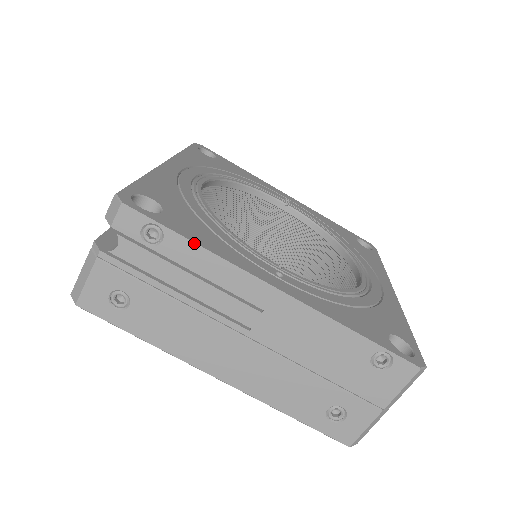
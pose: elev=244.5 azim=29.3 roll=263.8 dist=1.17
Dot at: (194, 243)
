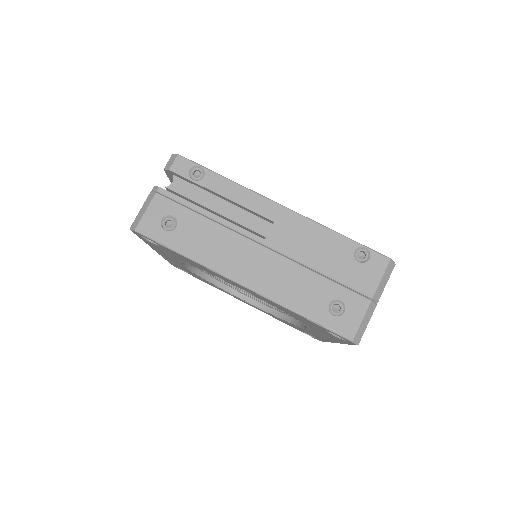
Dot at: (225, 177)
